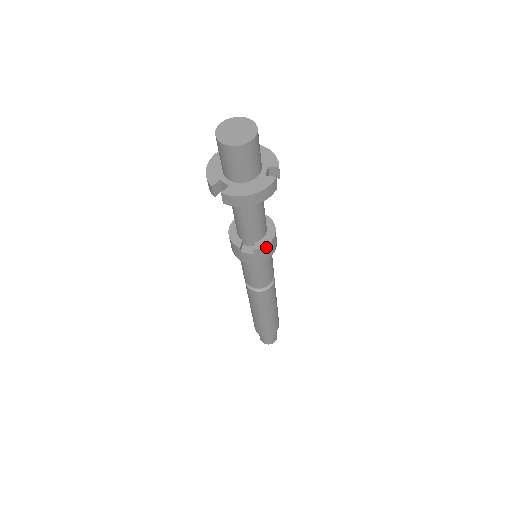
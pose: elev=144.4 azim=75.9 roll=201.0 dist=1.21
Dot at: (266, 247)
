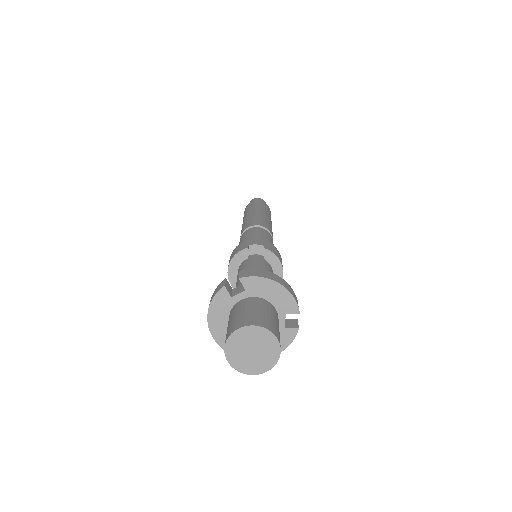
Dot at: occluded
